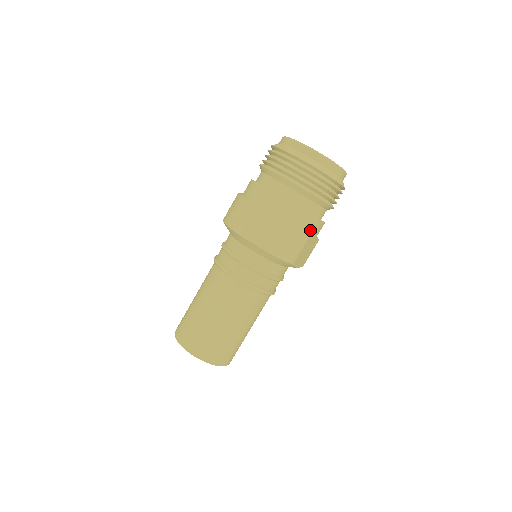
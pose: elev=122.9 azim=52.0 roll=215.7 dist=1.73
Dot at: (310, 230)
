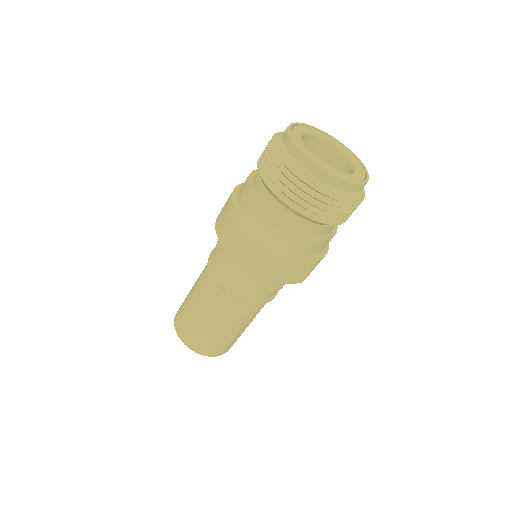
Dot at: (290, 247)
